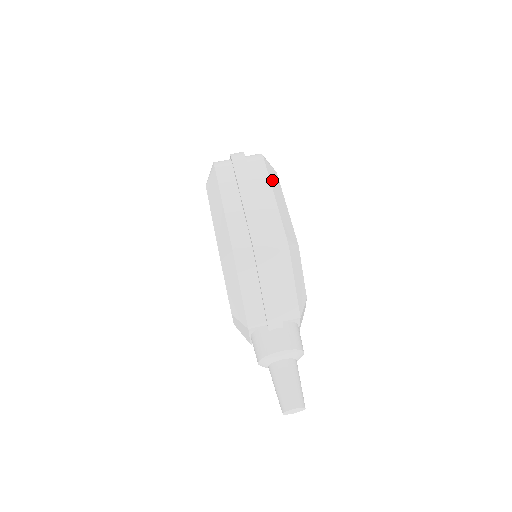
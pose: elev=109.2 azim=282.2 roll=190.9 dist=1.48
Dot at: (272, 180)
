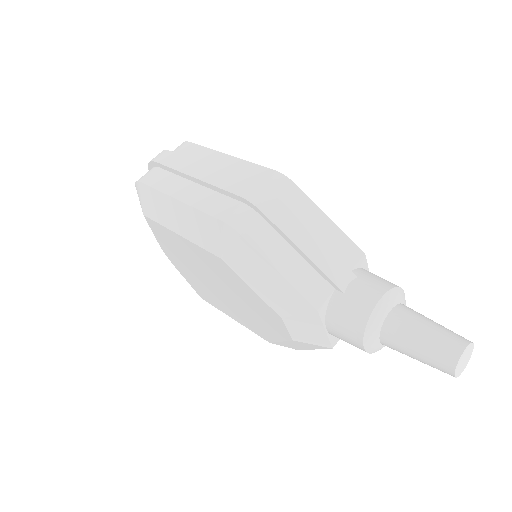
Dot at: occluded
